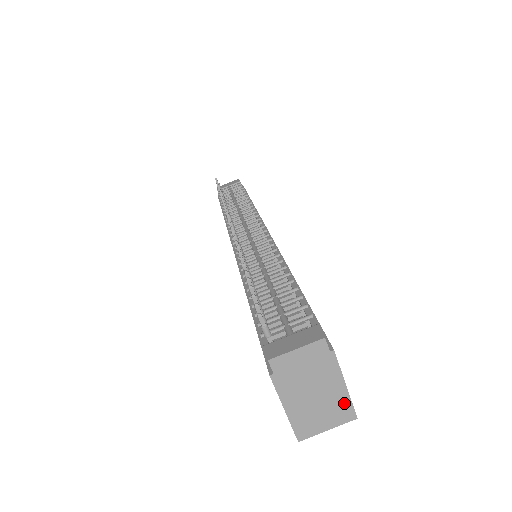
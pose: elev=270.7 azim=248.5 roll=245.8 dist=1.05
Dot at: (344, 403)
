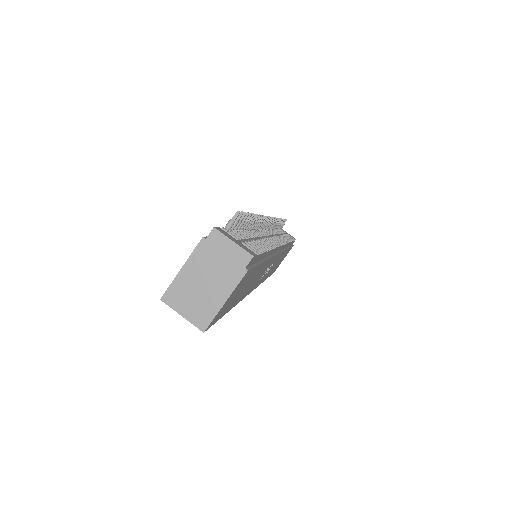
Dot at: (211, 311)
